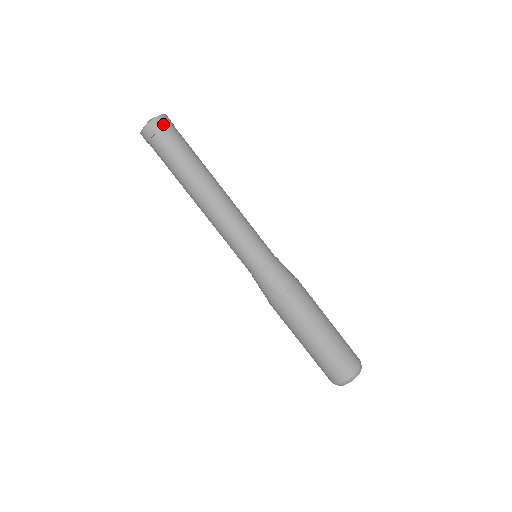
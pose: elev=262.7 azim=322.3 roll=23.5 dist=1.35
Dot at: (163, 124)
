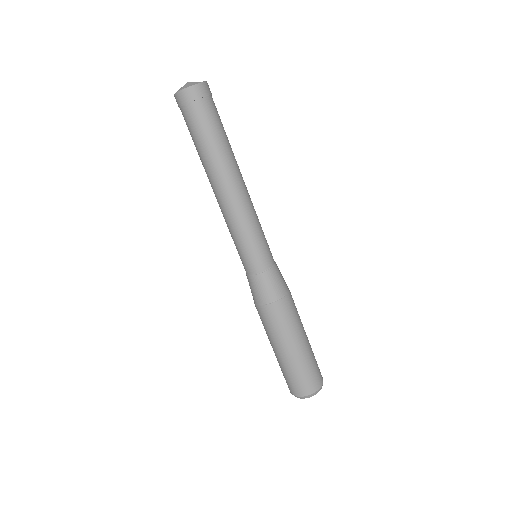
Dot at: (193, 97)
